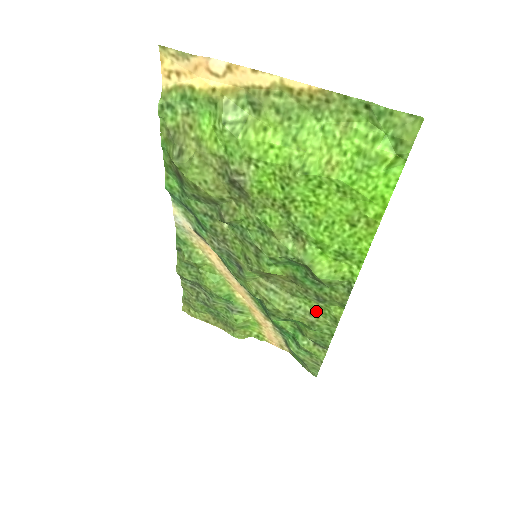
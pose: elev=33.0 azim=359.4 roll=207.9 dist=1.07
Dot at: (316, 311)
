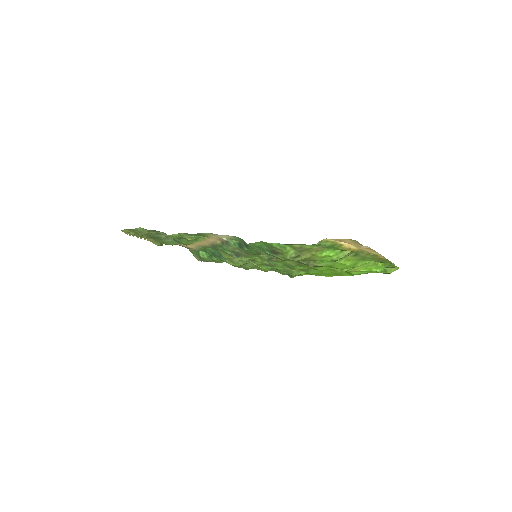
Dot at: occluded
